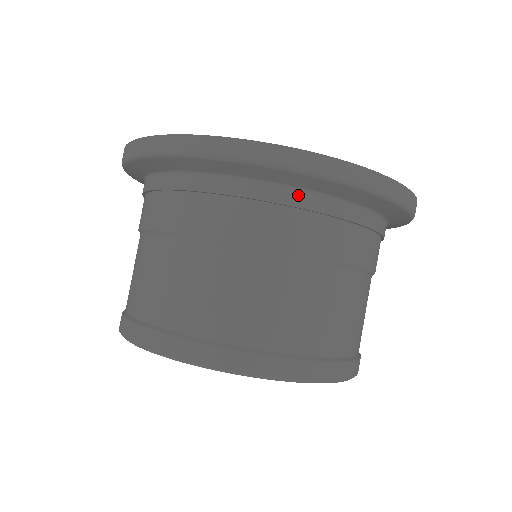
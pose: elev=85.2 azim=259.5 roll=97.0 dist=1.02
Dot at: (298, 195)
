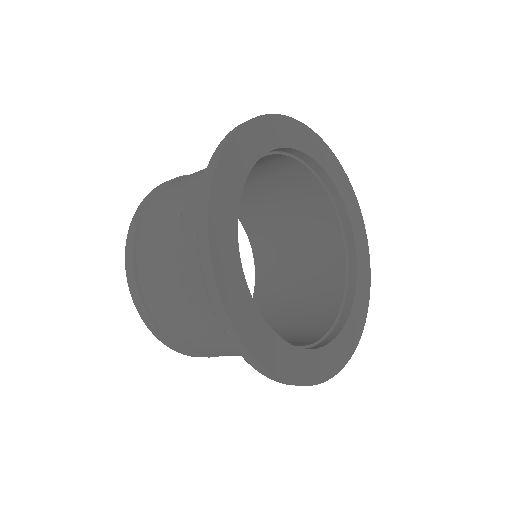
Dot at: occluded
